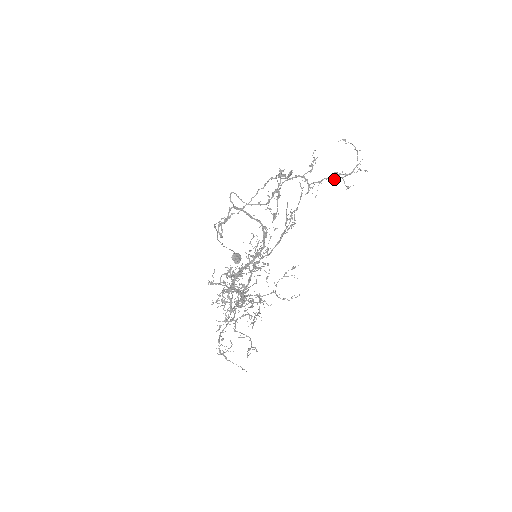
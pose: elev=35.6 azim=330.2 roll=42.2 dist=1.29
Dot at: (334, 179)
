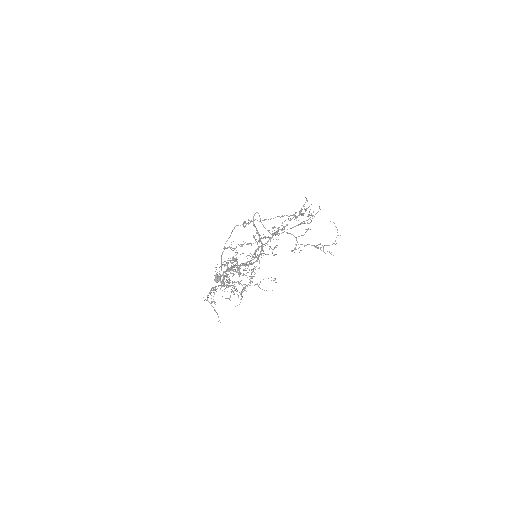
Dot at: (317, 245)
